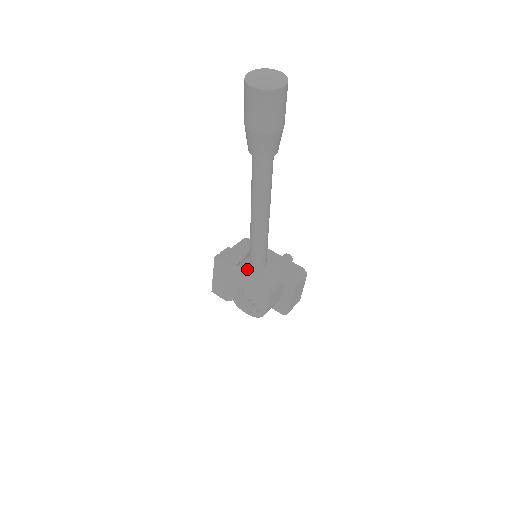
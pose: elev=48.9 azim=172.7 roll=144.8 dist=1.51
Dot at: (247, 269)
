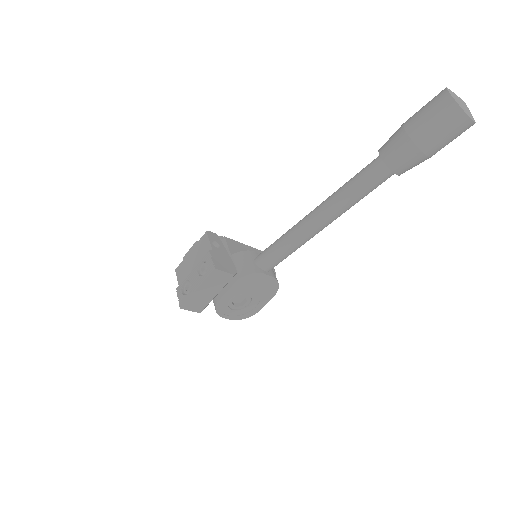
Dot at: (262, 275)
